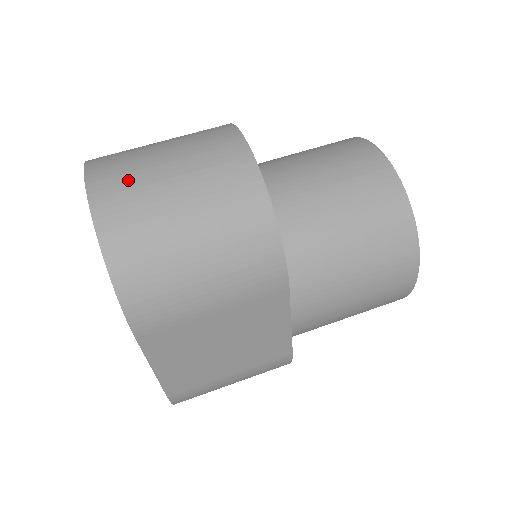
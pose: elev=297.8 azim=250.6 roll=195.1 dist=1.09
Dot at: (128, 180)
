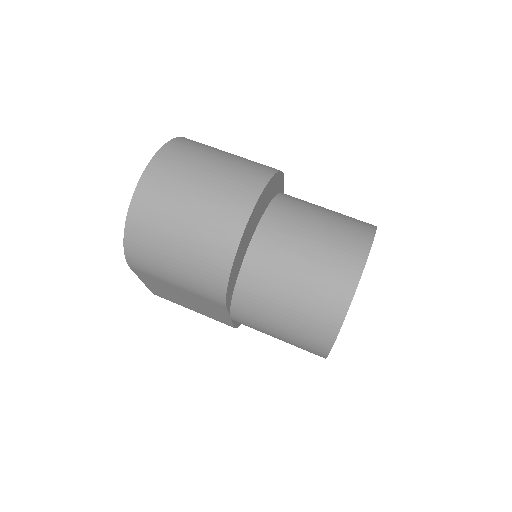
Dot at: (166, 188)
